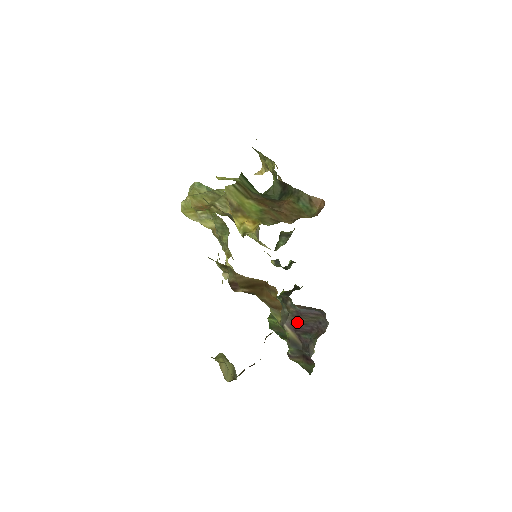
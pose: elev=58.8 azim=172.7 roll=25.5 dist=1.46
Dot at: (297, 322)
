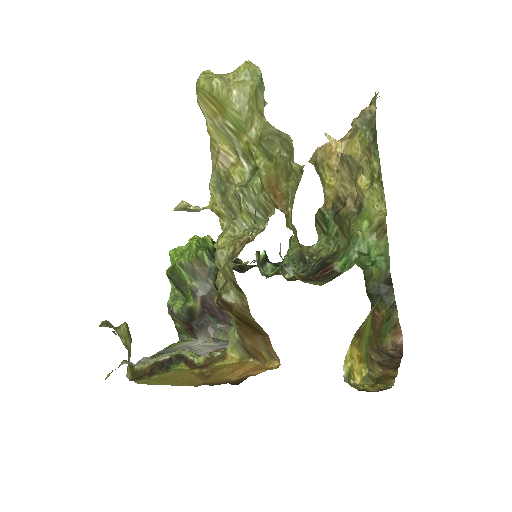
Dot at: occluded
